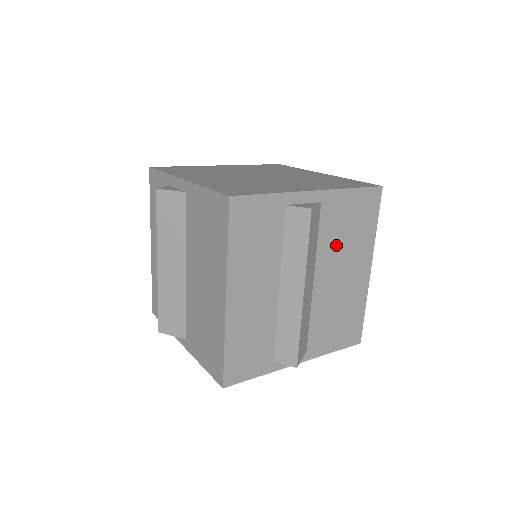
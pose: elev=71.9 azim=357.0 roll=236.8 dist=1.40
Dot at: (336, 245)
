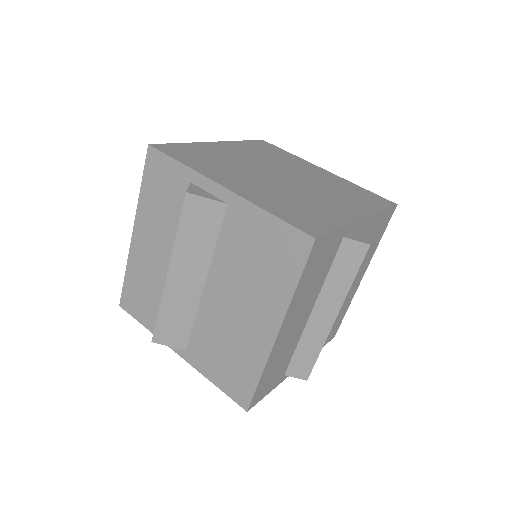
Dot at: occluded
